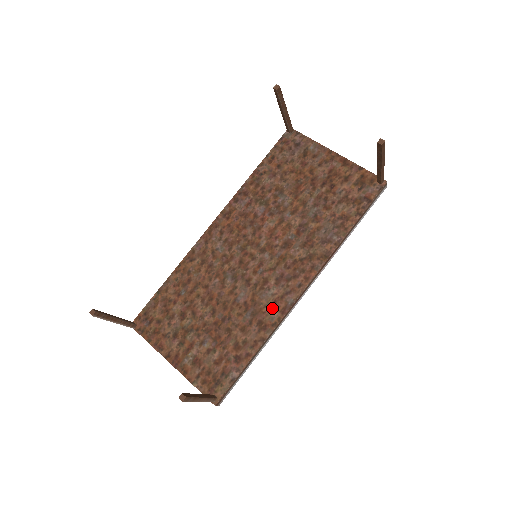
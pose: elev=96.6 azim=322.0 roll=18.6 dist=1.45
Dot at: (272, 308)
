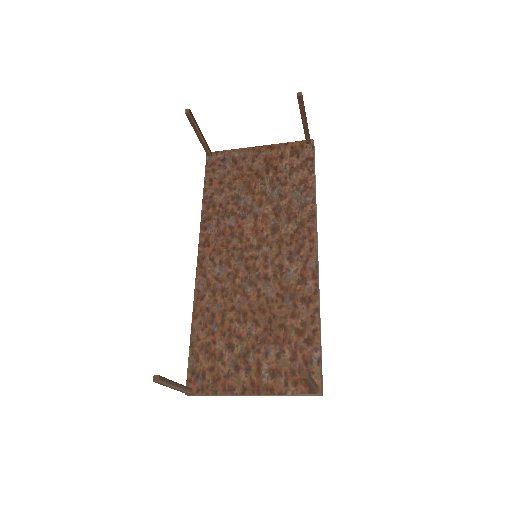
Dot at: (303, 281)
